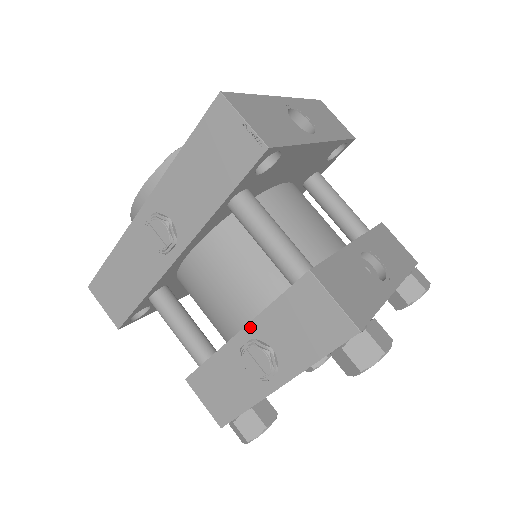
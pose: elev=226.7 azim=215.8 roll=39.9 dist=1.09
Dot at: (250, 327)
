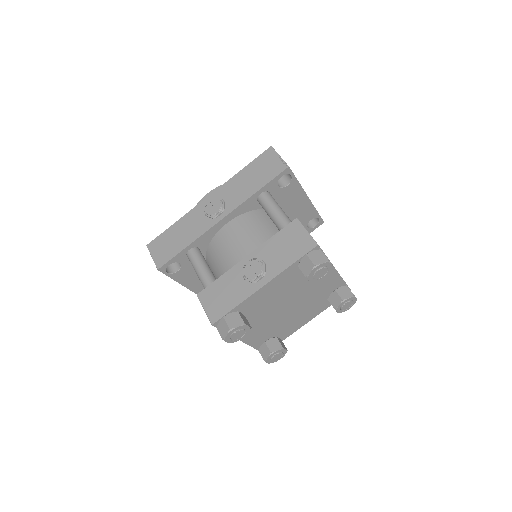
Dot at: (254, 252)
